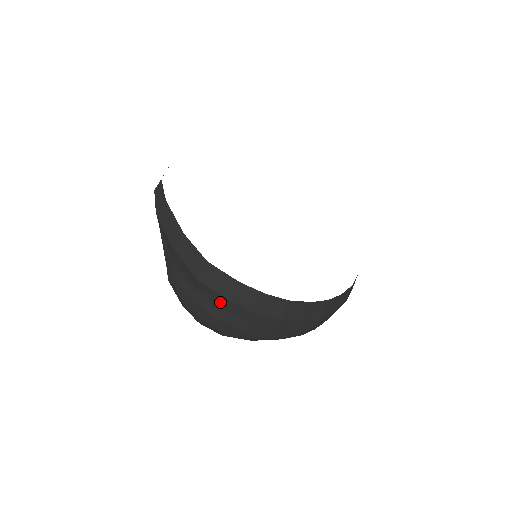
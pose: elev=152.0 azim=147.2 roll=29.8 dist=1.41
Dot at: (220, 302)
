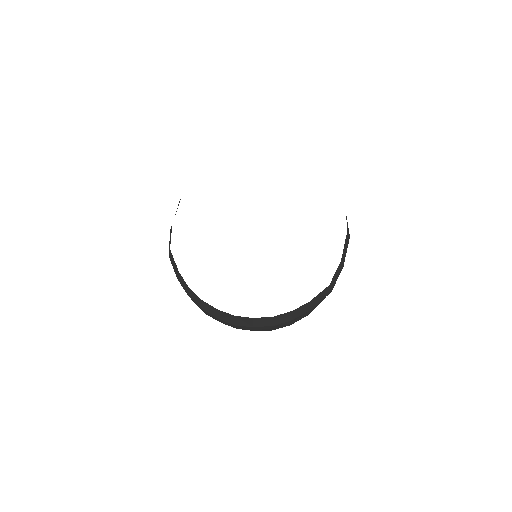
Dot at: occluded
